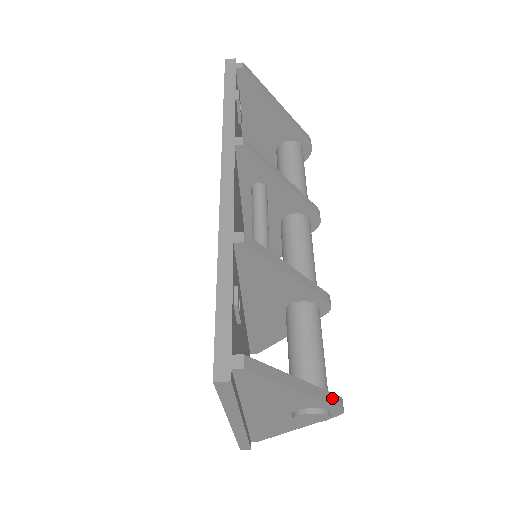
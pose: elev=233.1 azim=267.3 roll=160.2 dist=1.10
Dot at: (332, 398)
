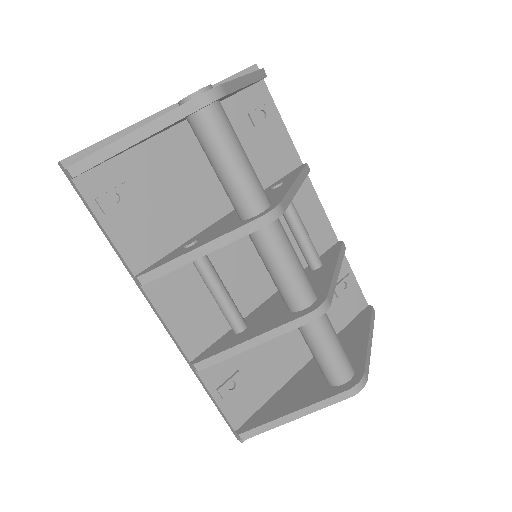
Dot at: (337, 398)
